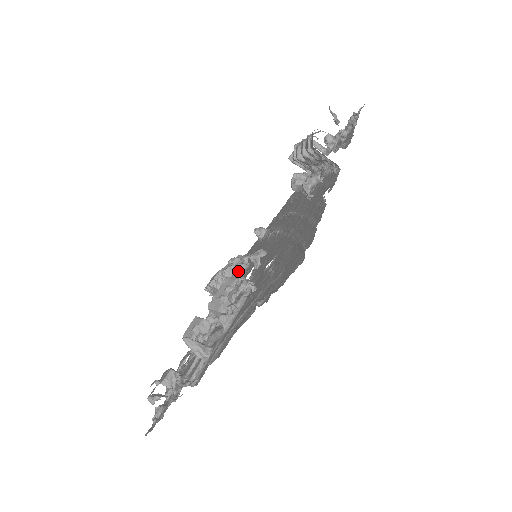
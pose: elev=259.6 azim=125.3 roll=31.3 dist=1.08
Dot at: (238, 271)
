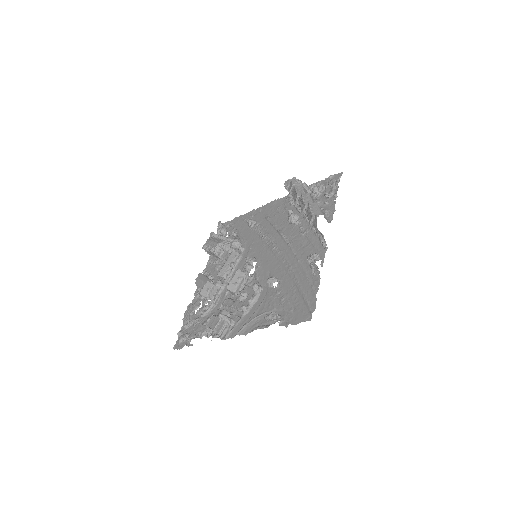
Dot at: (248, 270)
